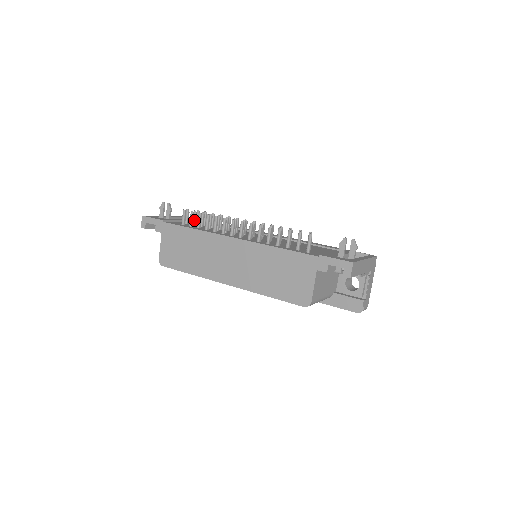
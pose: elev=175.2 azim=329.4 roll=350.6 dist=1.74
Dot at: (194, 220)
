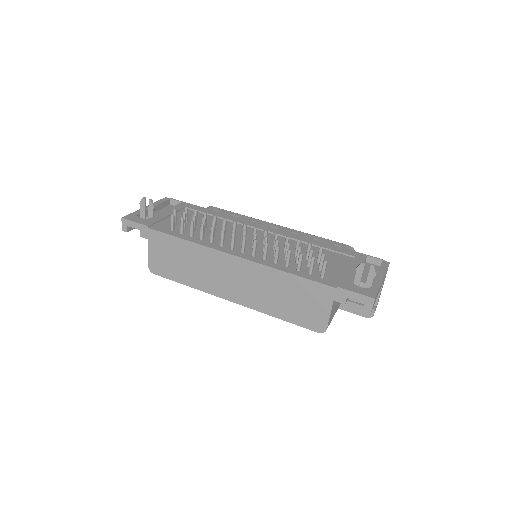
Dot at: occluded
